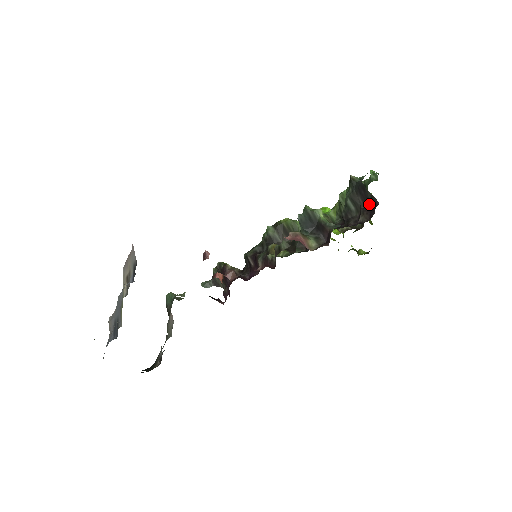
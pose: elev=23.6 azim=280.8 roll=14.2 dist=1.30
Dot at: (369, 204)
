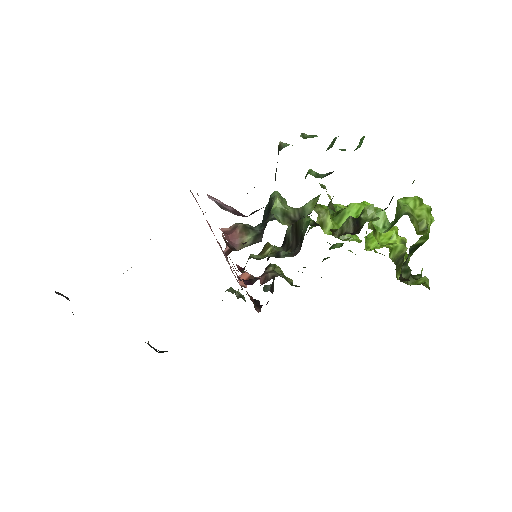
Dot at: occluded
